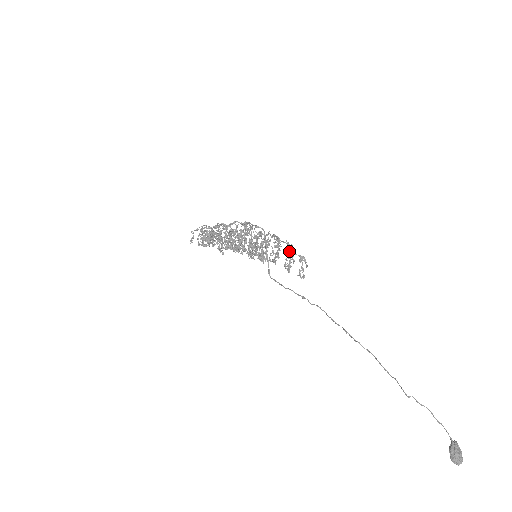
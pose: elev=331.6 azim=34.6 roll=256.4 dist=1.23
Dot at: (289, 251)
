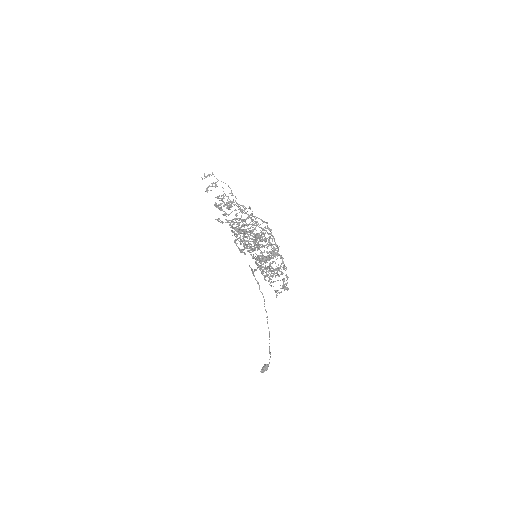
Dot at: (282, 274)
